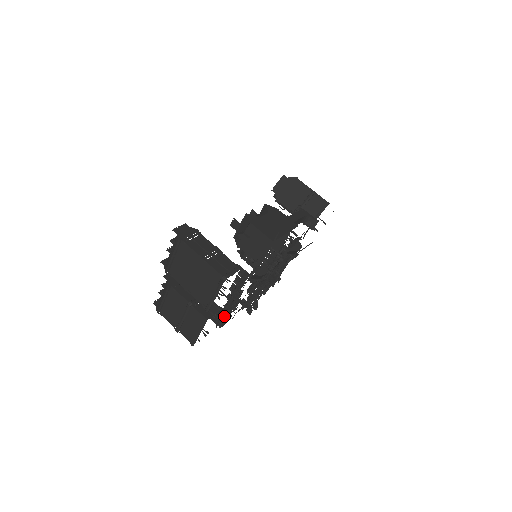
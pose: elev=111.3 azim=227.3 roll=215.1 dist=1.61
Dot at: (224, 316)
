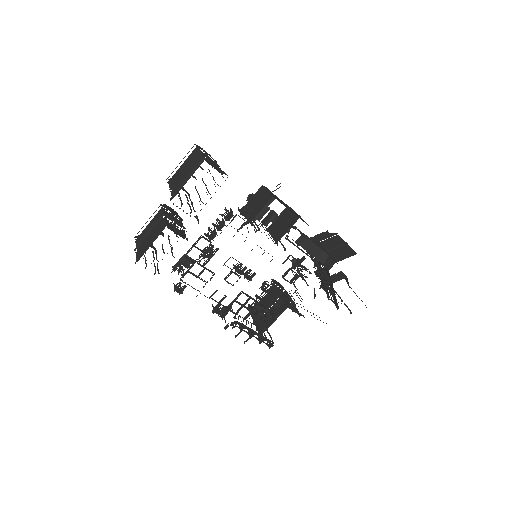
Dot at: (186, 267)
